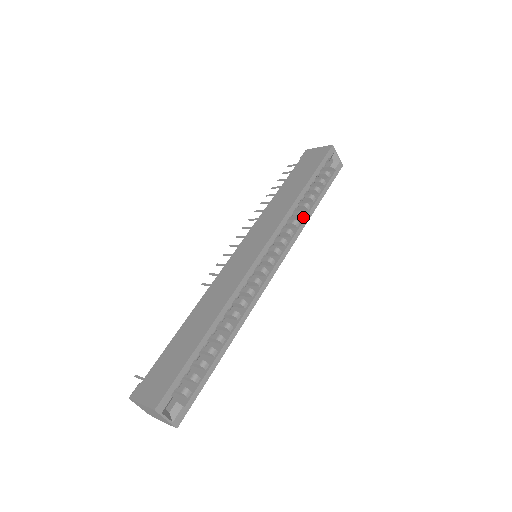
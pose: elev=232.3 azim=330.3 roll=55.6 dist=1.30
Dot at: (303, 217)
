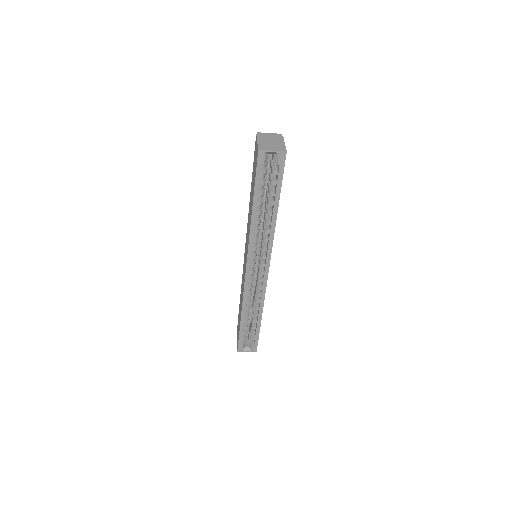
Dot at: (270, 223)
